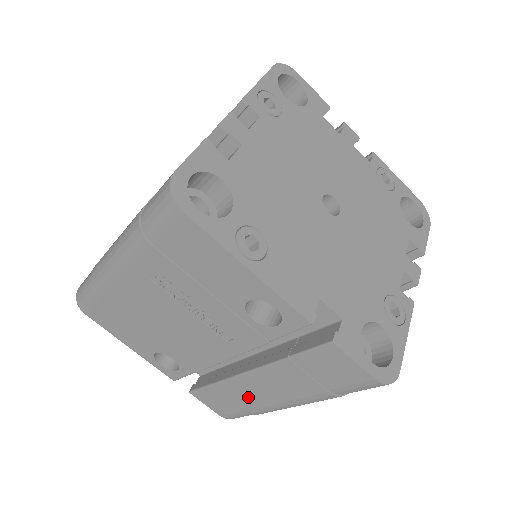
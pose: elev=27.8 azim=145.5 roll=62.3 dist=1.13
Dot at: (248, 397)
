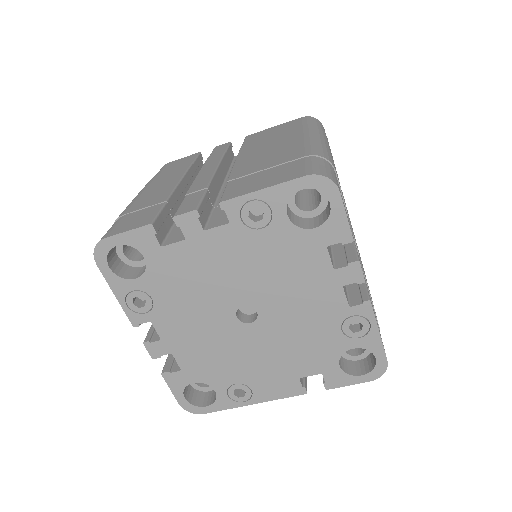
Dot at: occluded
